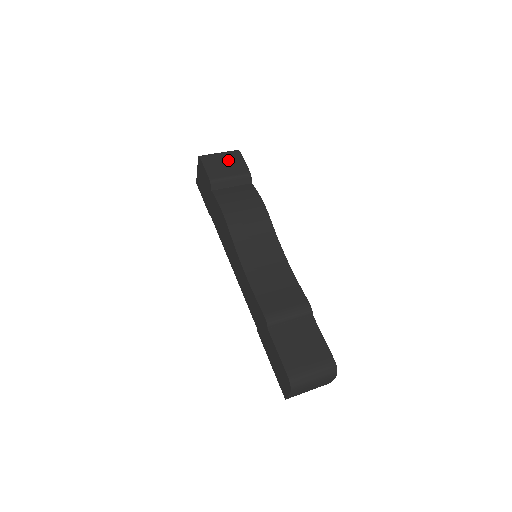
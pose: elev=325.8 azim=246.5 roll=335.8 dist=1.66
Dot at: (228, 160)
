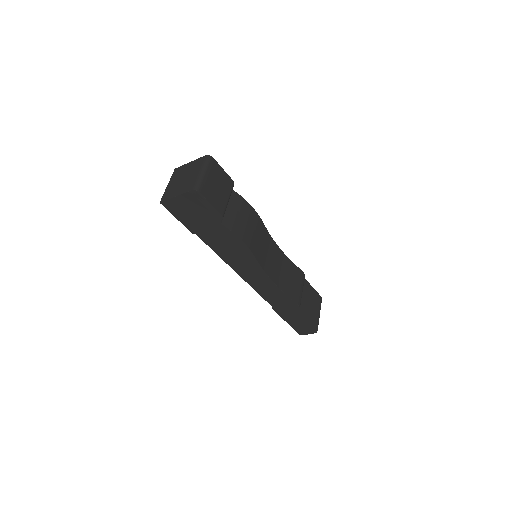
Dot at: (215, 178)
